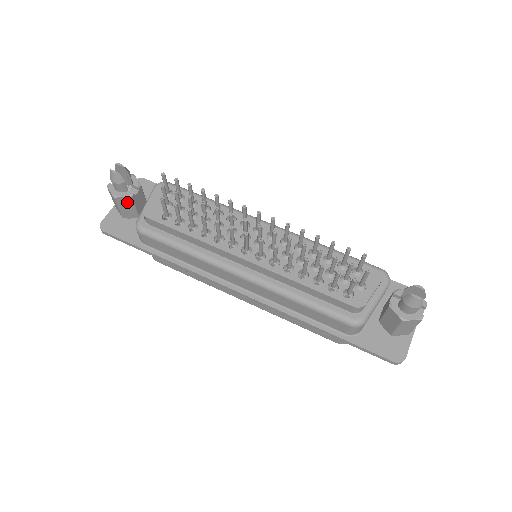
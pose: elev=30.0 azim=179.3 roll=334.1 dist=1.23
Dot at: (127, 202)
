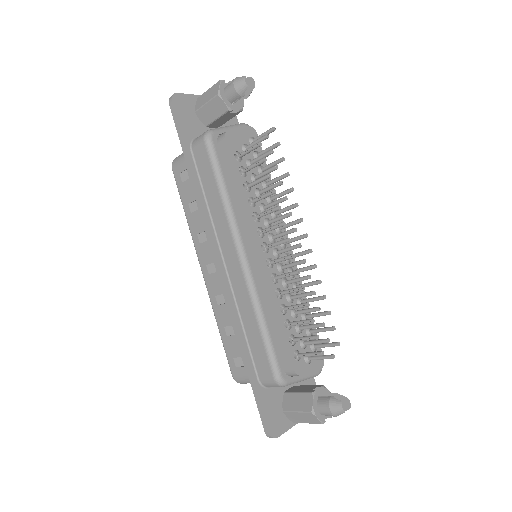
Dot at: (219, 108)
